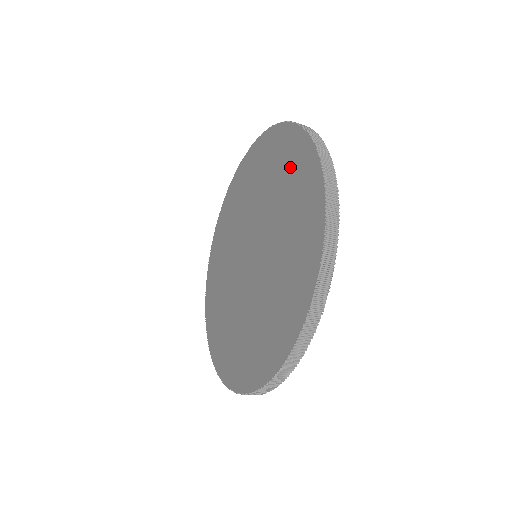
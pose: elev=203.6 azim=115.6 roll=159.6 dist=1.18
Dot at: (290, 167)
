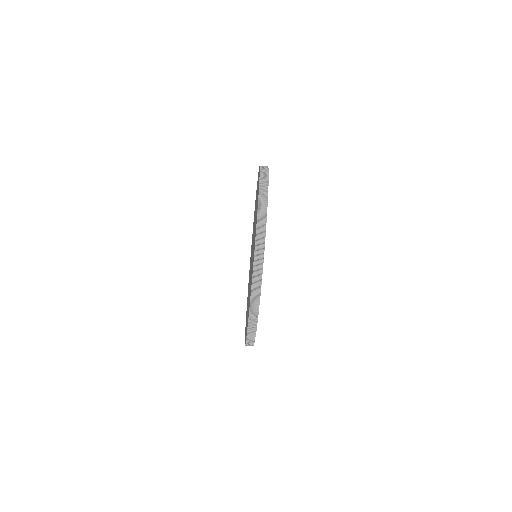
Dot at: (257, 193)
